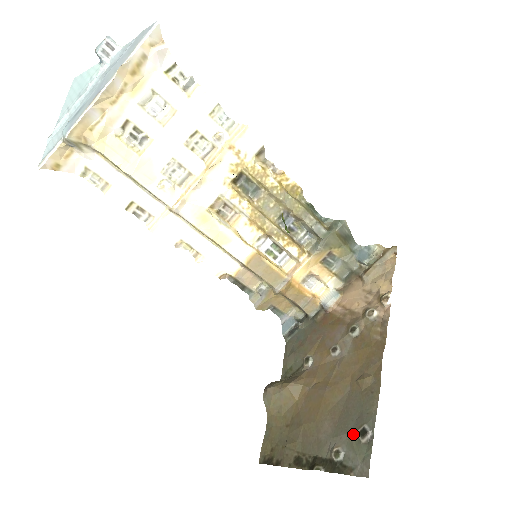
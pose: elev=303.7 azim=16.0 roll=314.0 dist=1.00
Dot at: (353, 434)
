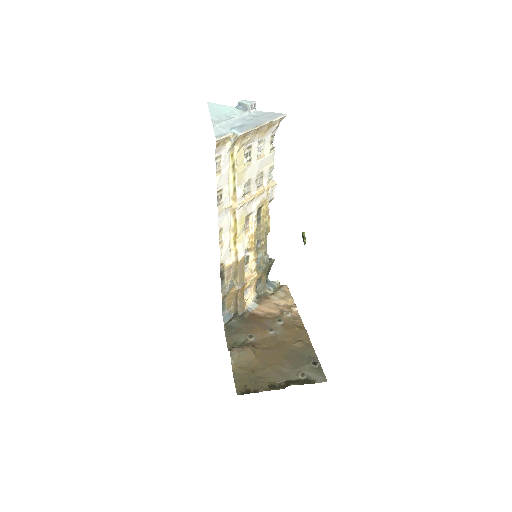
Dot at: (309, 365)
